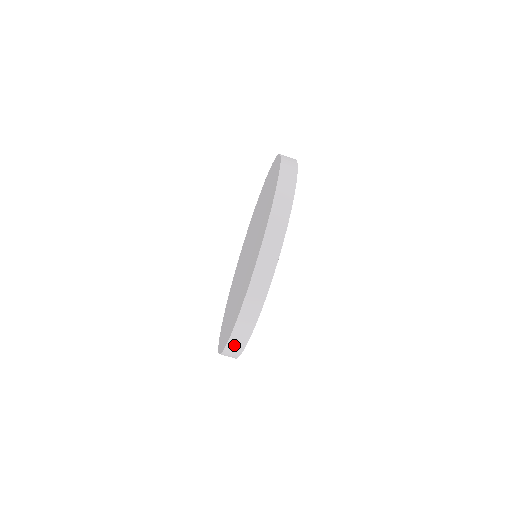
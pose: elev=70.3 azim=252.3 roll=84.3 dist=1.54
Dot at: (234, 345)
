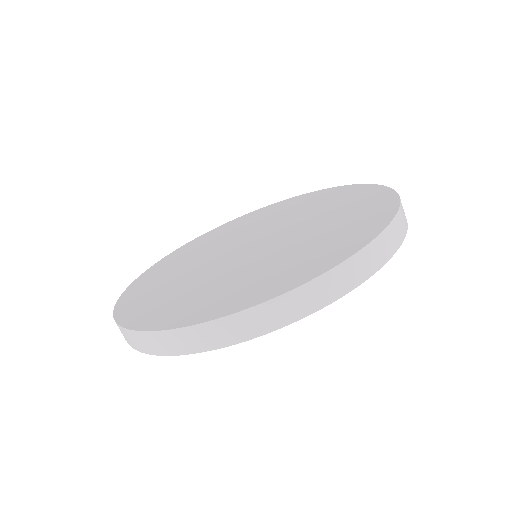
Dot at: (130, 337)
